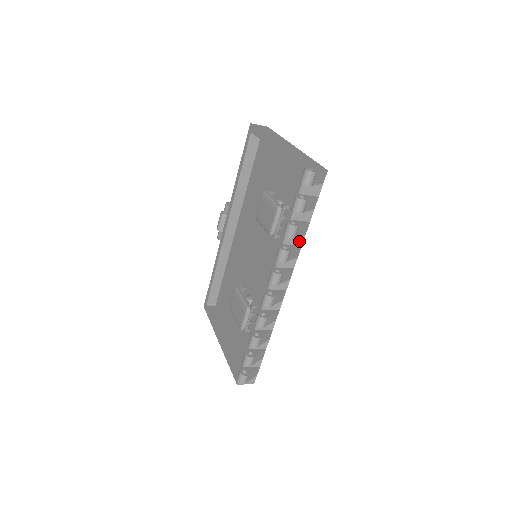
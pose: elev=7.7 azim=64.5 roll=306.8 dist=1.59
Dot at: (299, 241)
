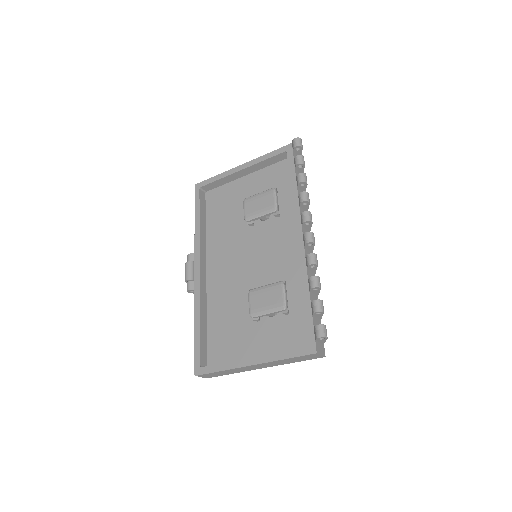
Dot at: occluded
